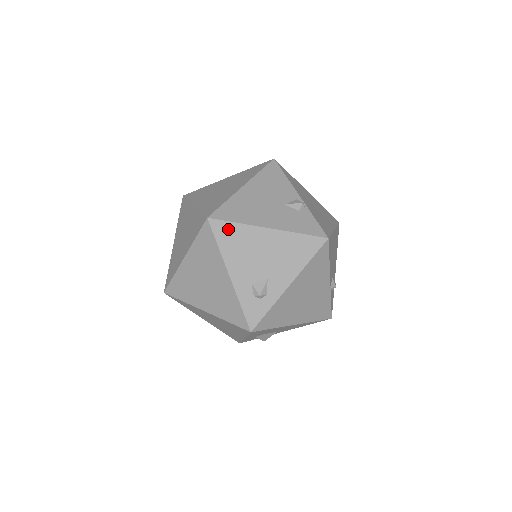
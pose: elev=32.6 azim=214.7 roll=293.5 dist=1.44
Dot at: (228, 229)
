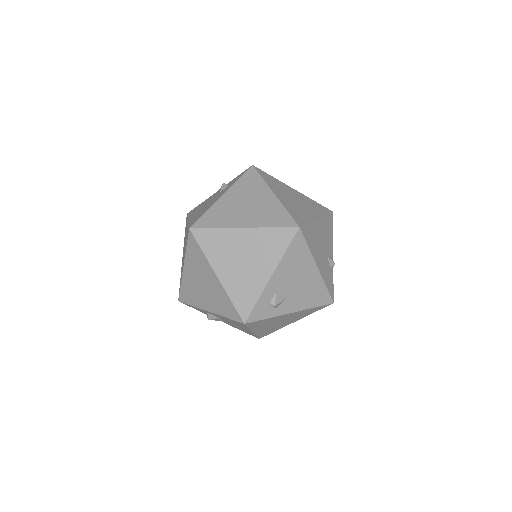
Dot at: (301, 246)
